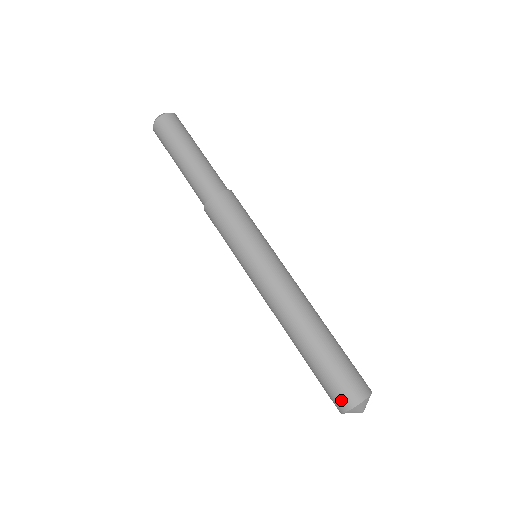
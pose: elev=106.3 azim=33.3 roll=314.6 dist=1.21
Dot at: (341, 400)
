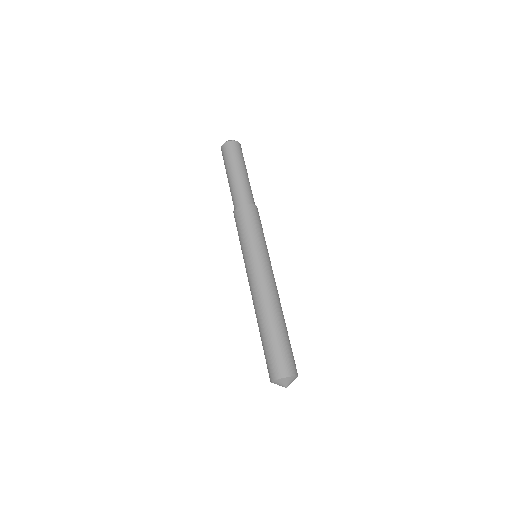
Dot at: (269, 373)
